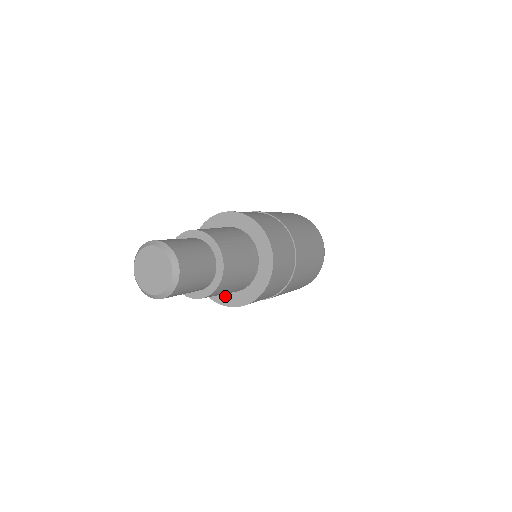
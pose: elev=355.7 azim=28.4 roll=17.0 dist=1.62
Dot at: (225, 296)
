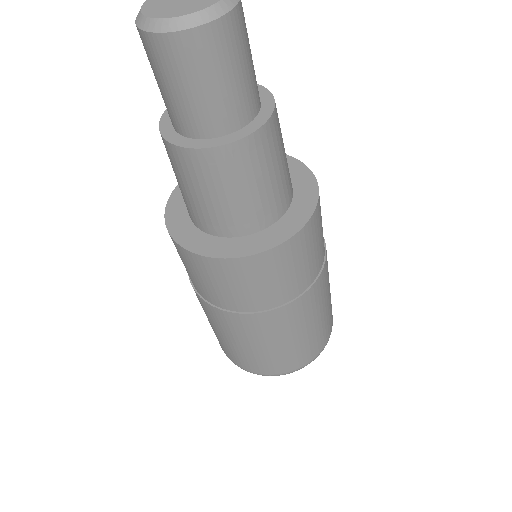
Dot at: (272, 232)
